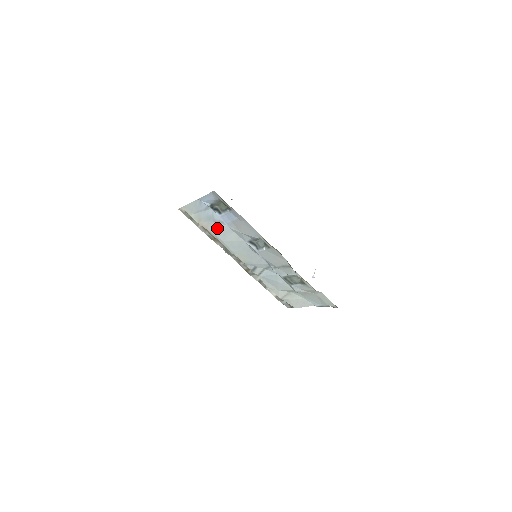
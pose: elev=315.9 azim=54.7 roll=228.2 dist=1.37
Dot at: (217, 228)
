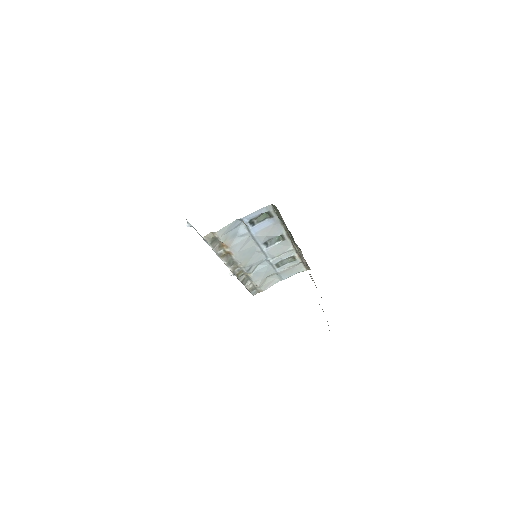
Dot at: (238, 242)
